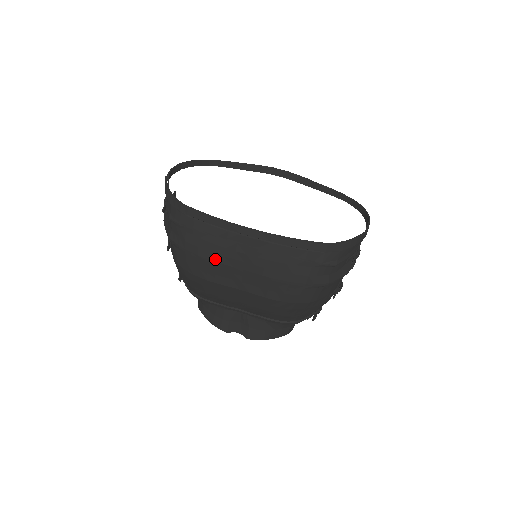
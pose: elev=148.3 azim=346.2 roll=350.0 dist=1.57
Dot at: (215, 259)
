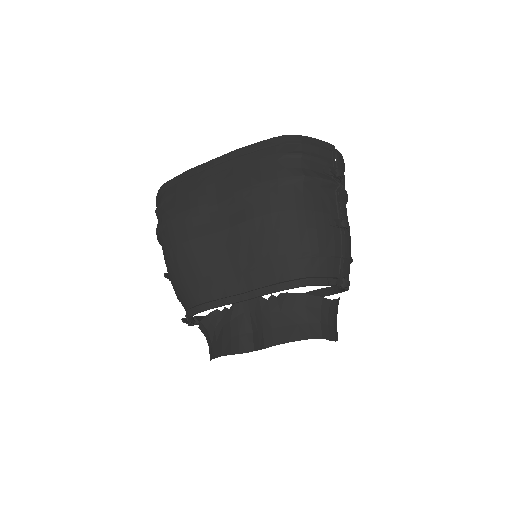
Dot at: (190, 206)
